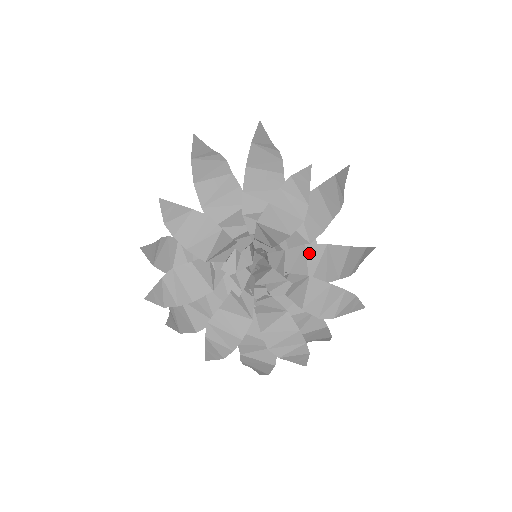
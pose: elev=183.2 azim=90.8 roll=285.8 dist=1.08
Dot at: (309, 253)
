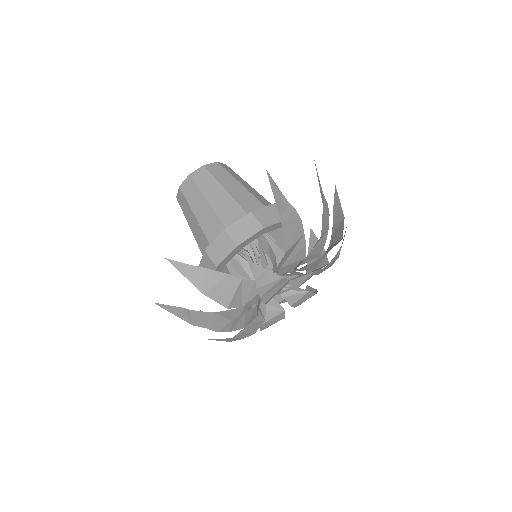
Dot at: (312, 275)
